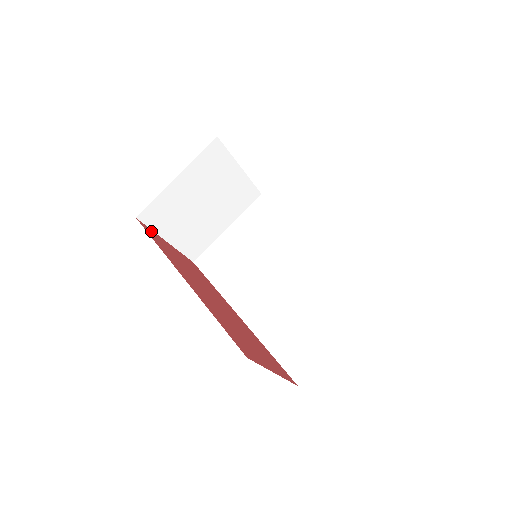
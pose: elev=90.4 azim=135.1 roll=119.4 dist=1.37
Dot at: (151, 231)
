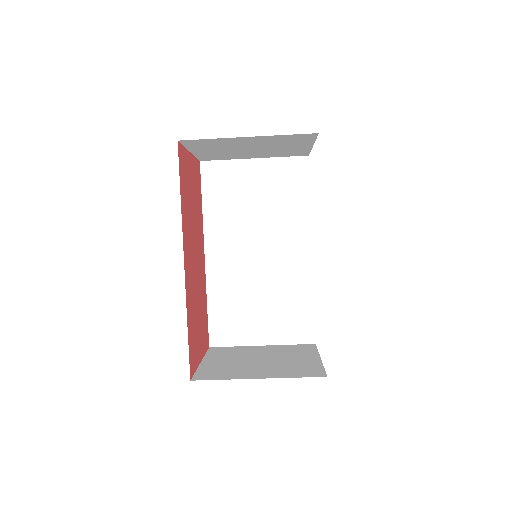
Dot at: (183, 155)
